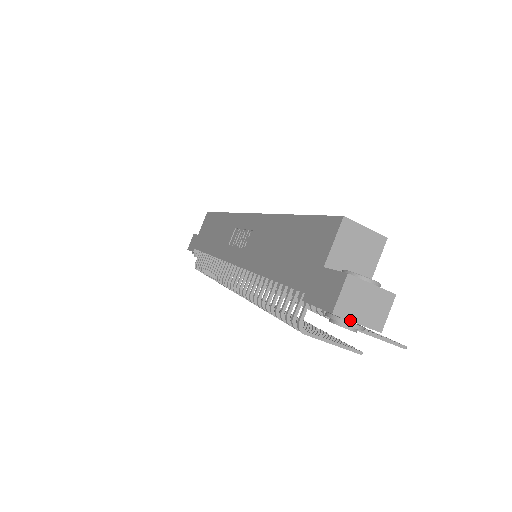
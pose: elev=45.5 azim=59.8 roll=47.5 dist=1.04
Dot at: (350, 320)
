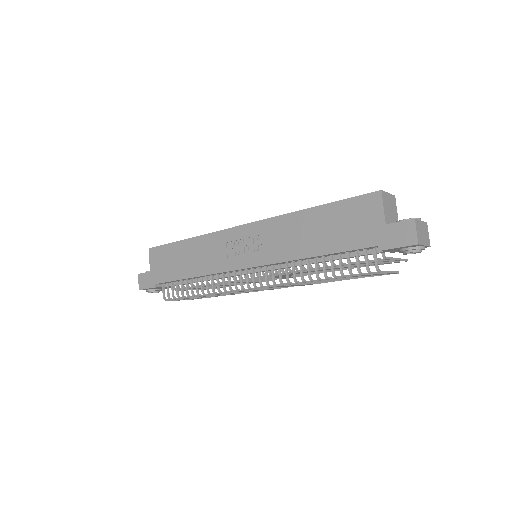
Dot at: (423, 245)
